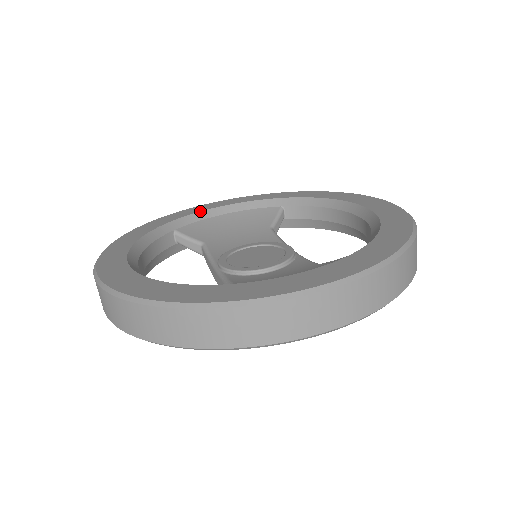
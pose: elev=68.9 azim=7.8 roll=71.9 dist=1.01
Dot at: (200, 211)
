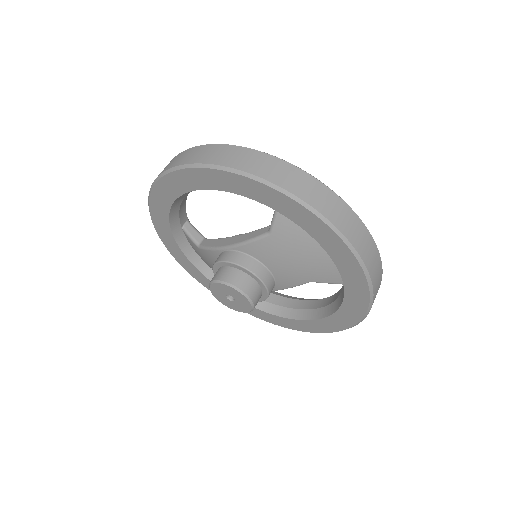
Dot at: occluded
